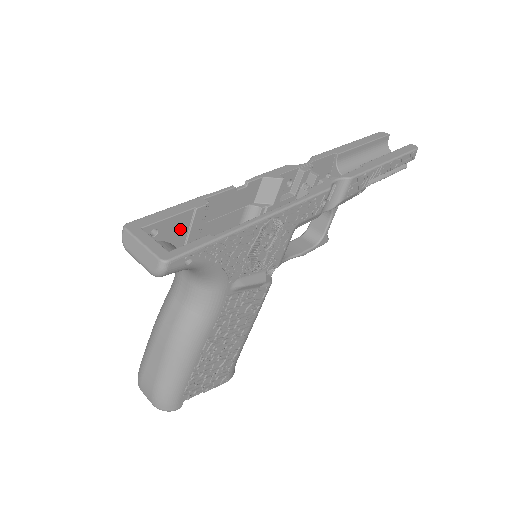
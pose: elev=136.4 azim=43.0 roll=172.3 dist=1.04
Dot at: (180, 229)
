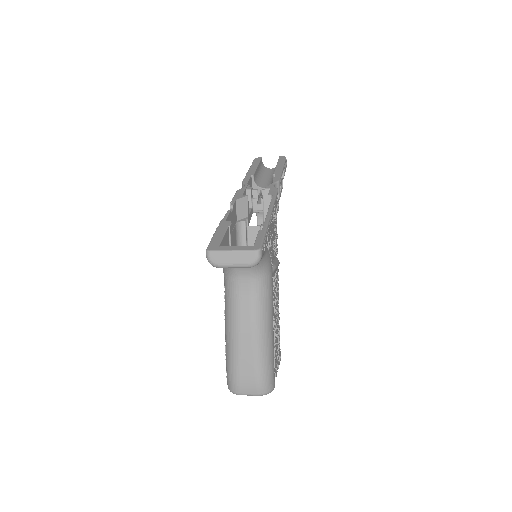
Dot at: (227, 245)
